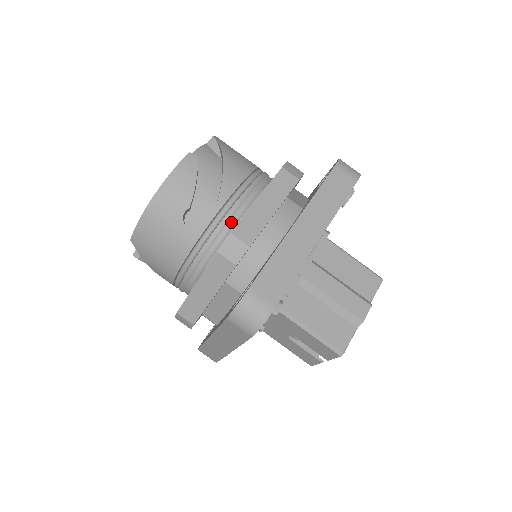
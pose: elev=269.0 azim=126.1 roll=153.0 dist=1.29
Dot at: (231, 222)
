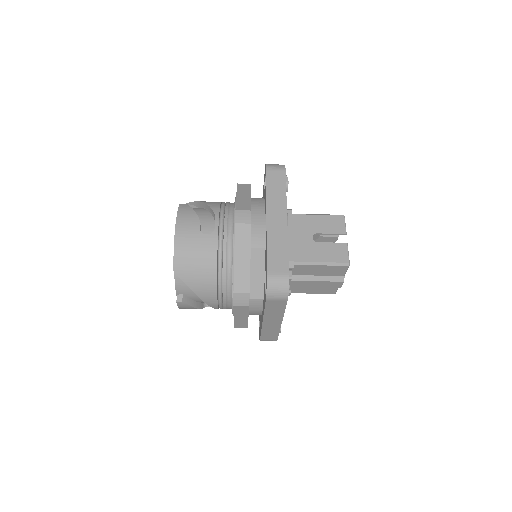
Dot at: occluded
